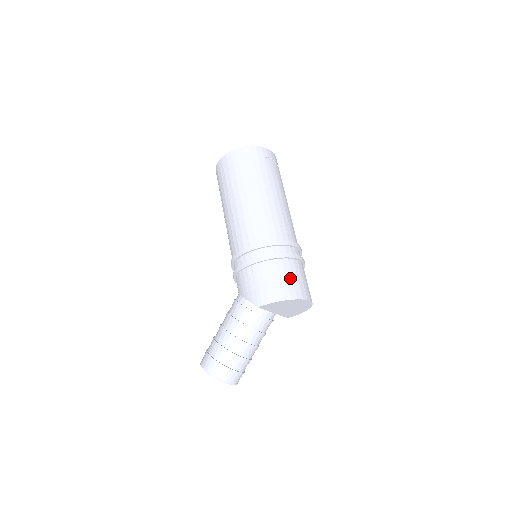
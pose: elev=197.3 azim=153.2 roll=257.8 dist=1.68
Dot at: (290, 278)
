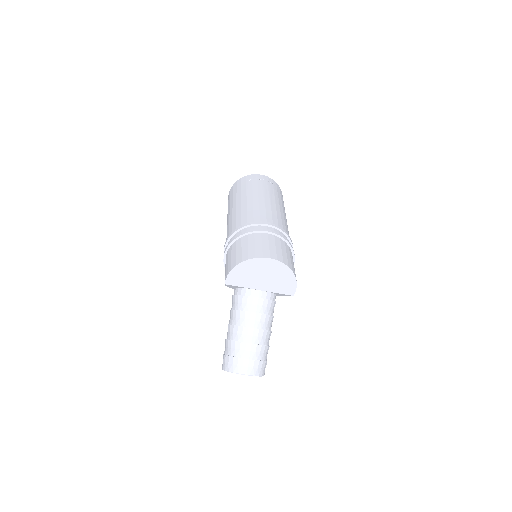
Dot at: (245, 247)
